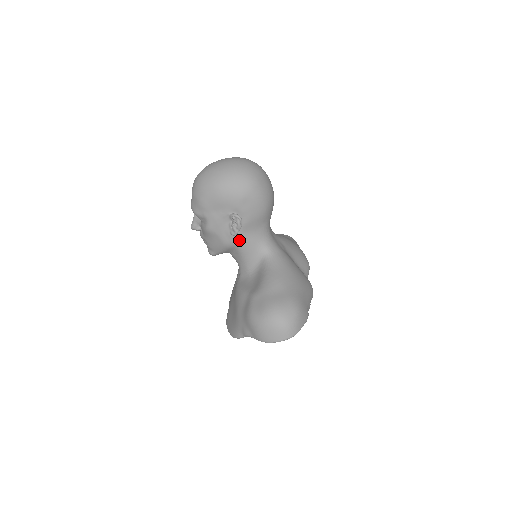
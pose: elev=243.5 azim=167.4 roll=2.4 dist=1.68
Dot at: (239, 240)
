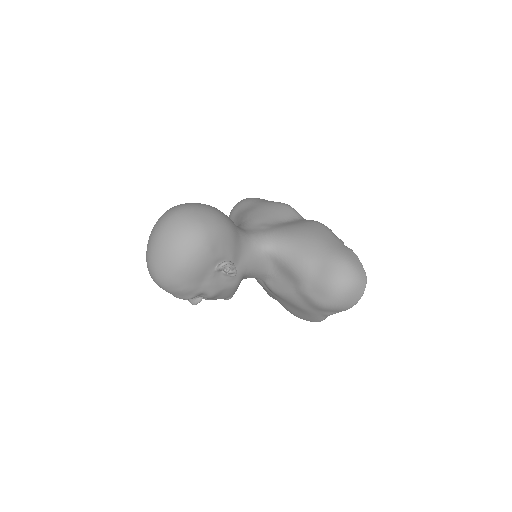
Dot at: (241, 271)
